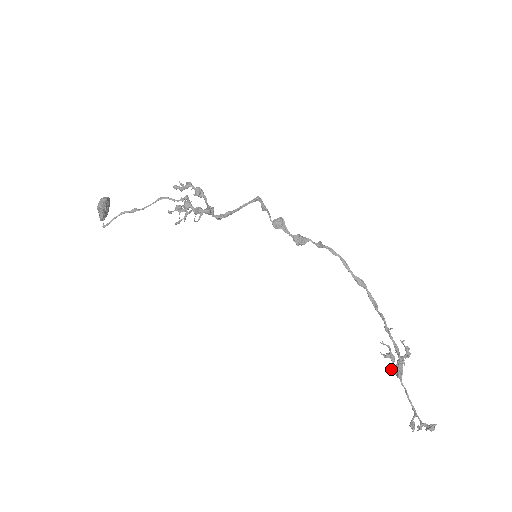
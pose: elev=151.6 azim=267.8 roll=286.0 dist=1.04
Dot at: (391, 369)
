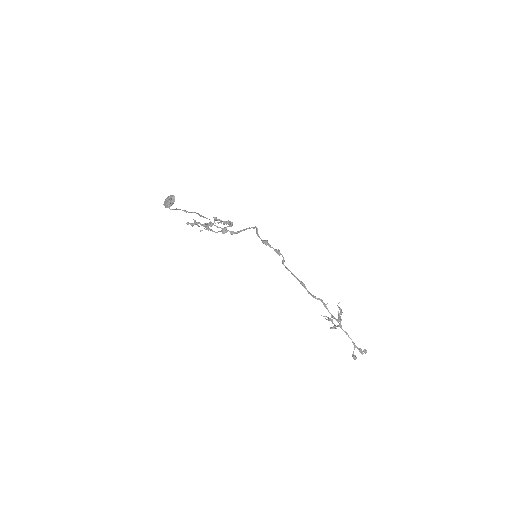
Dot at: (334, 325)
